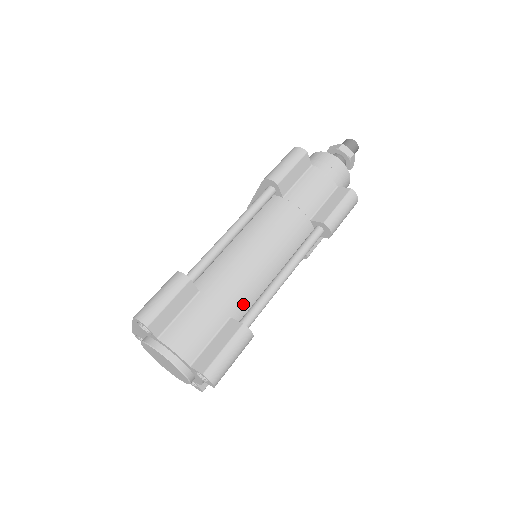
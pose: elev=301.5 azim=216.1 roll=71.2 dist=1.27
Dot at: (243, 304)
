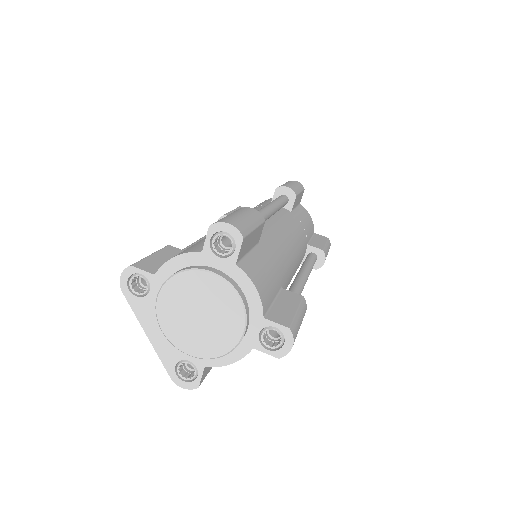
Dot at: occluded
